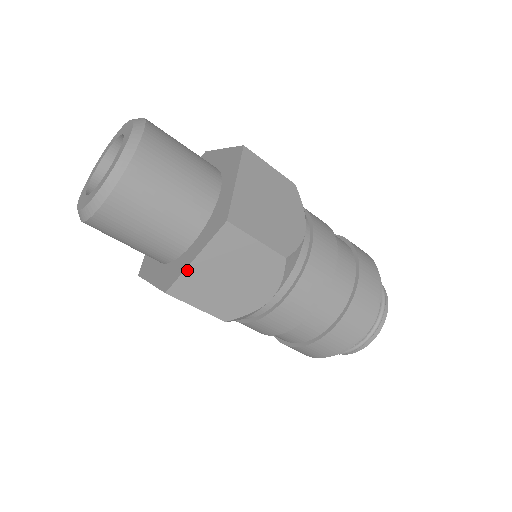
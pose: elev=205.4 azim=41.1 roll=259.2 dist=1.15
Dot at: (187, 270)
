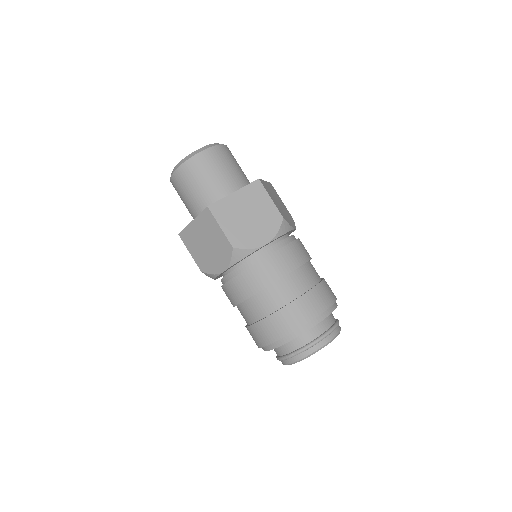
Dot at: (226, 198)
